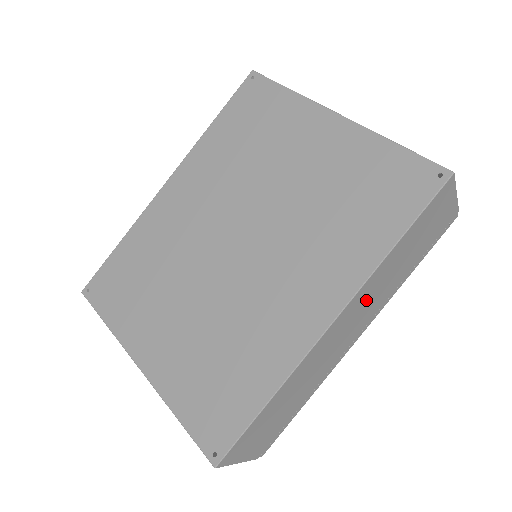
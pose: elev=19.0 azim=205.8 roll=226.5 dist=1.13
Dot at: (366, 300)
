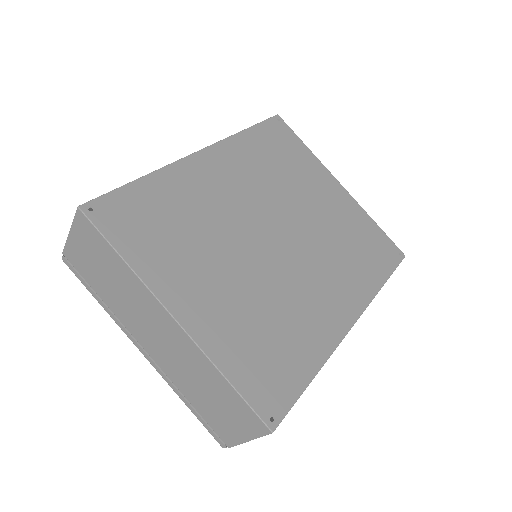
Dot at: occluded
